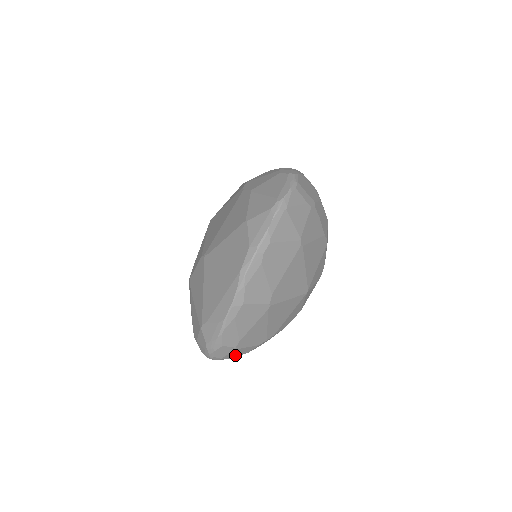
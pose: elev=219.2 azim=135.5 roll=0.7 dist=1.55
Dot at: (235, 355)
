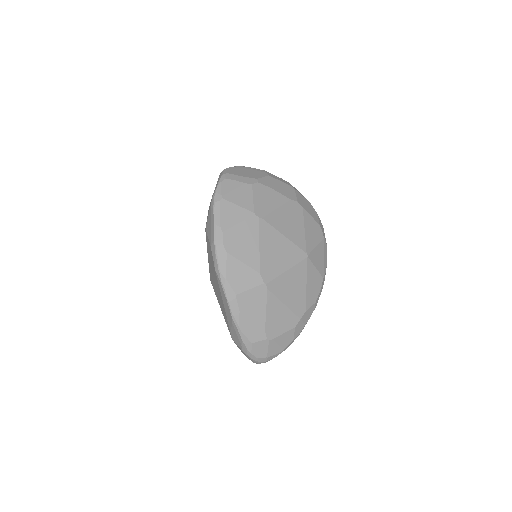
Dot at: (279, 348)
